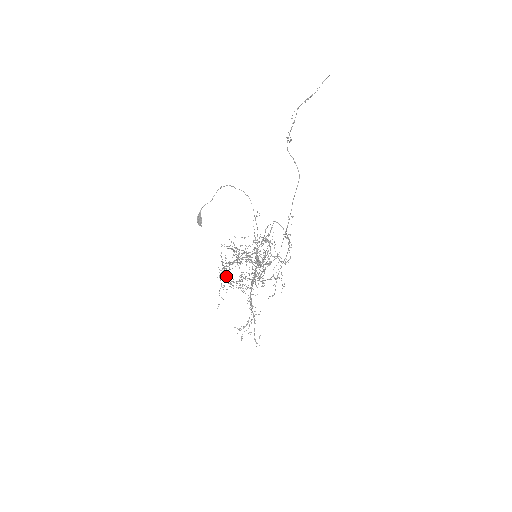
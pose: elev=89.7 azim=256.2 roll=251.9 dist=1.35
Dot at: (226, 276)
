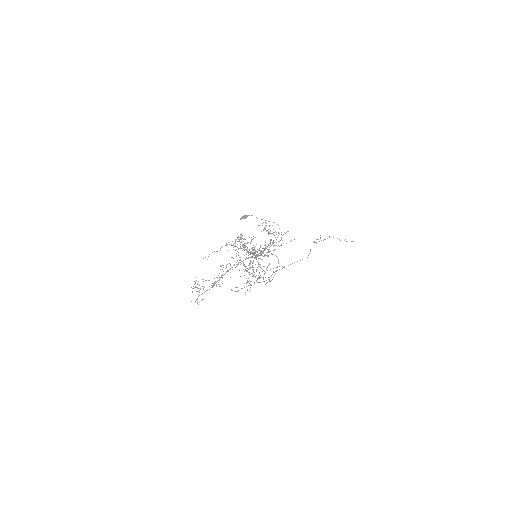
Dot at: occluded
